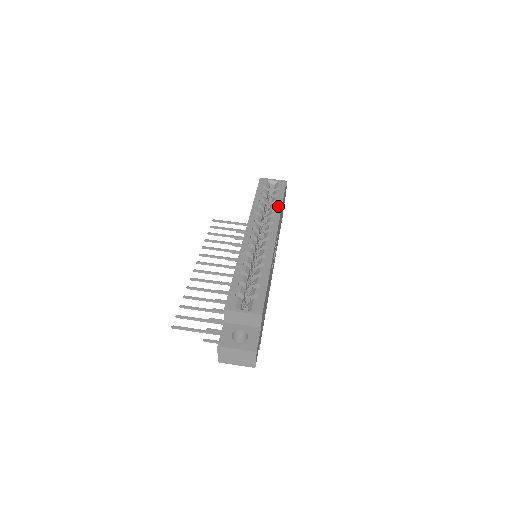
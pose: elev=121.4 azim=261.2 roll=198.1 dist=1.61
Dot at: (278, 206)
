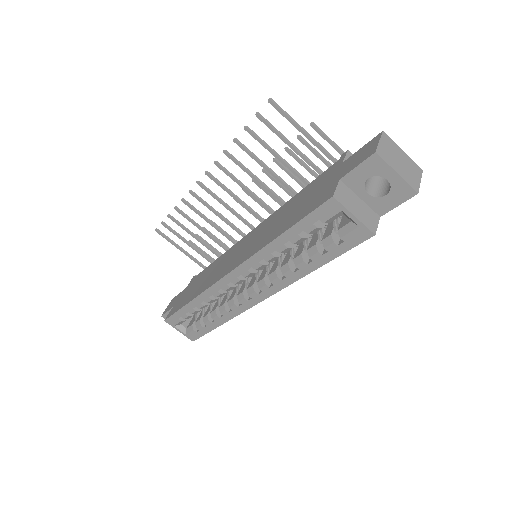
Dot at: (303, 270)
